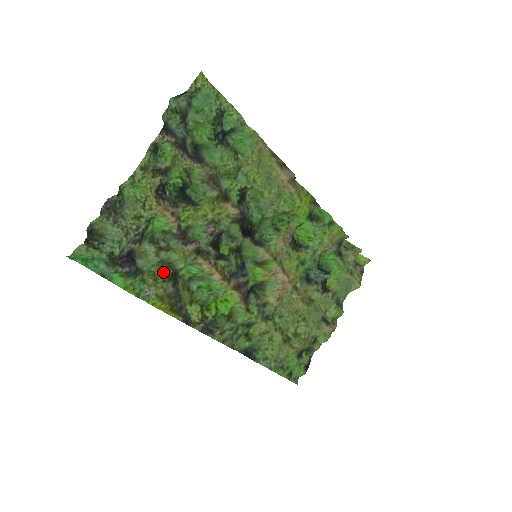
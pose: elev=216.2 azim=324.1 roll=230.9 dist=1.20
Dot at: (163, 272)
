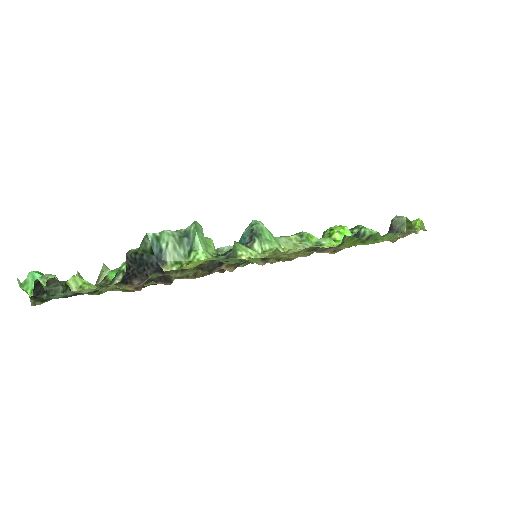
Dot at: occluded
